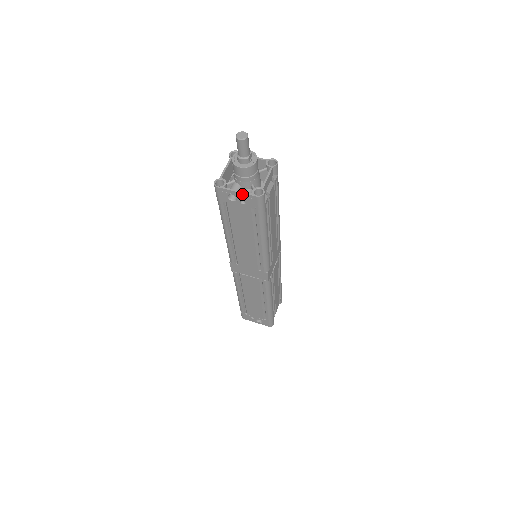
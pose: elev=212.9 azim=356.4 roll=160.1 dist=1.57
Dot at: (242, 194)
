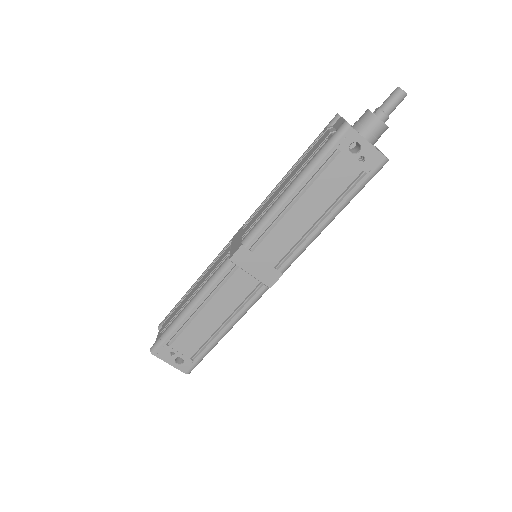
Dot at: (372, 148)
